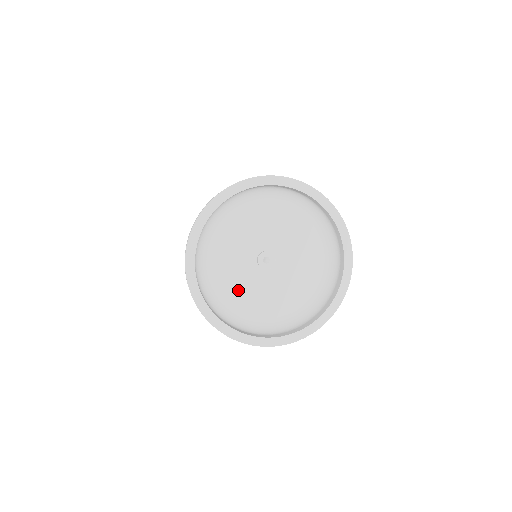
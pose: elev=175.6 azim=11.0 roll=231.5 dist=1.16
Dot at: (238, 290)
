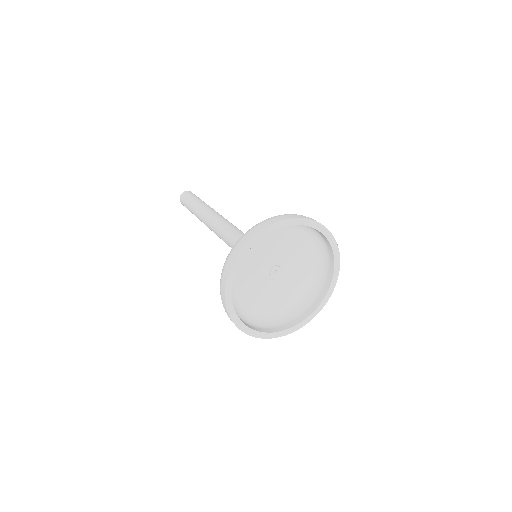
Dot at: (253, 296)
